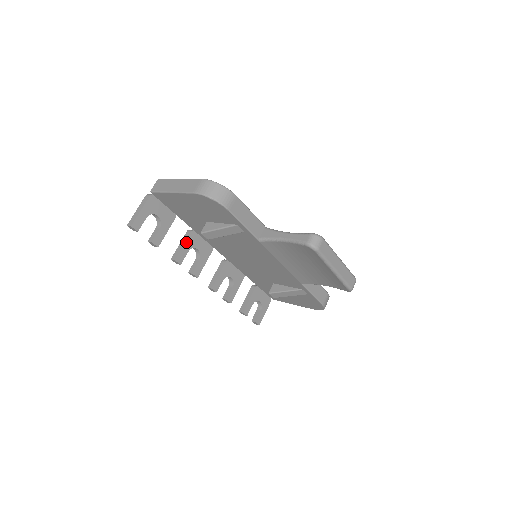
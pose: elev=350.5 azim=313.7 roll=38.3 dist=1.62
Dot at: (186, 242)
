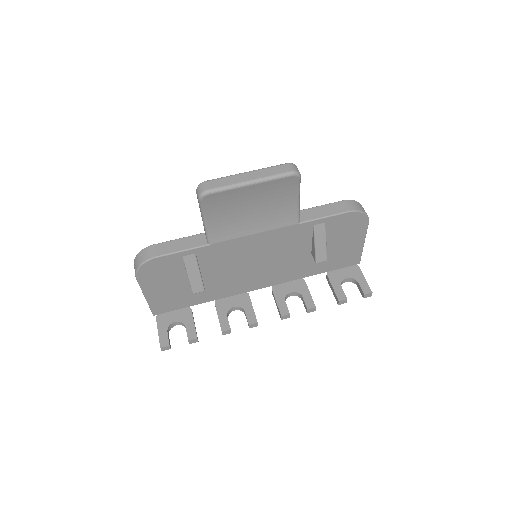
Dot at: (218, 313)
